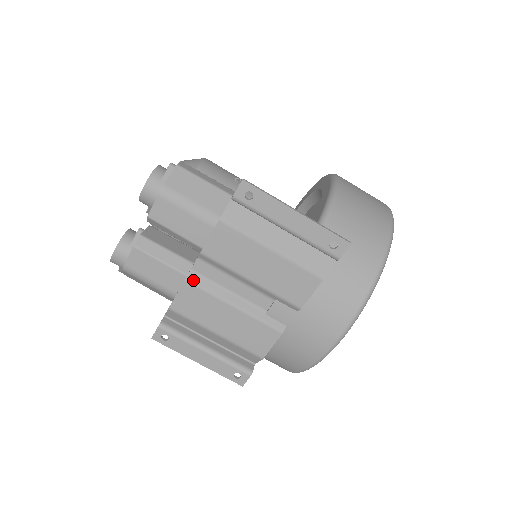
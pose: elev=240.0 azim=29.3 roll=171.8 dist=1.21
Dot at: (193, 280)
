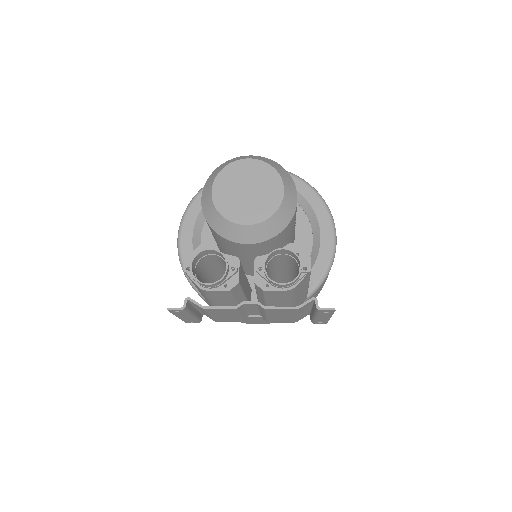
Dot at: (239, 308)
